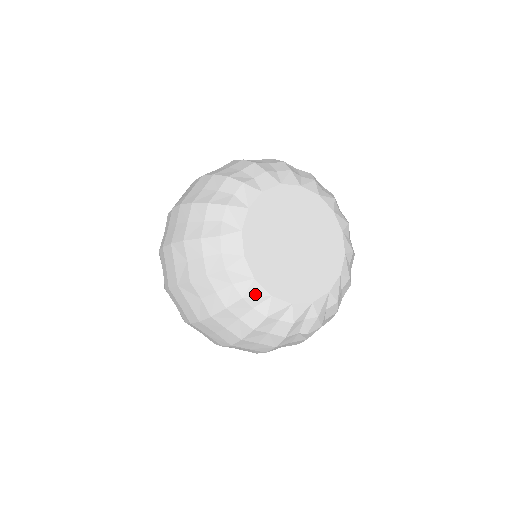
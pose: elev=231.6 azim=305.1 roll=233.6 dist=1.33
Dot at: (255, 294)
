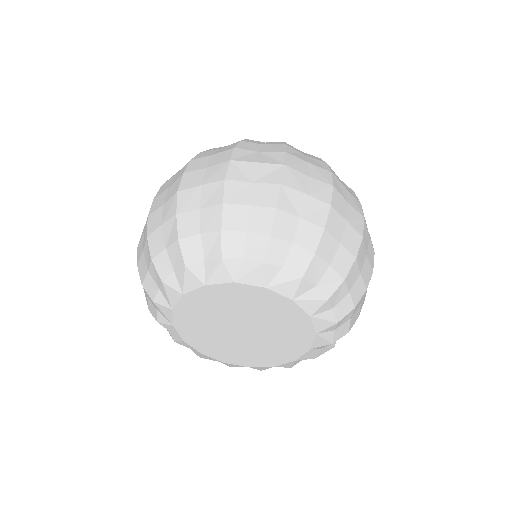
Dot at: (236, 366)
